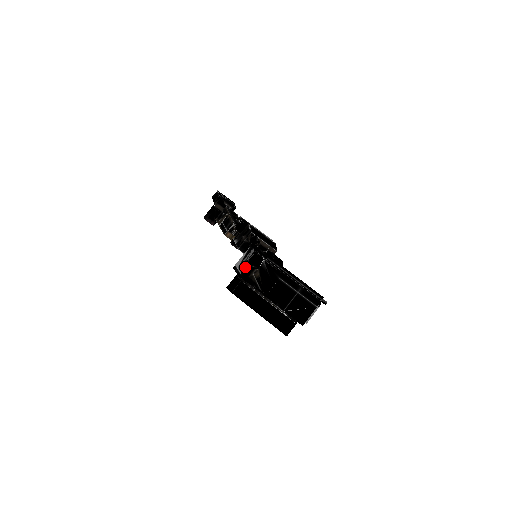
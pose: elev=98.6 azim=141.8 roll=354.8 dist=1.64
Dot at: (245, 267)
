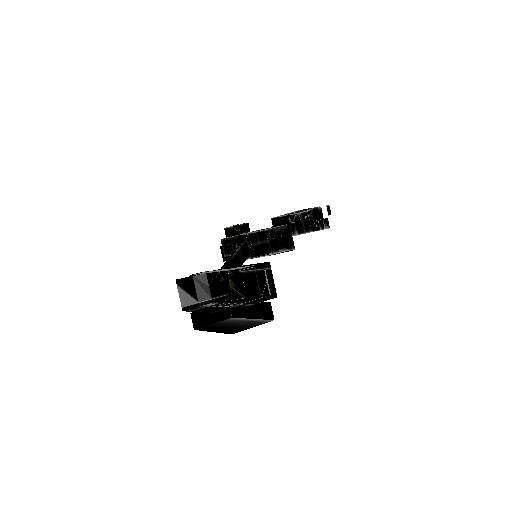
Dot at: (225, 287)
